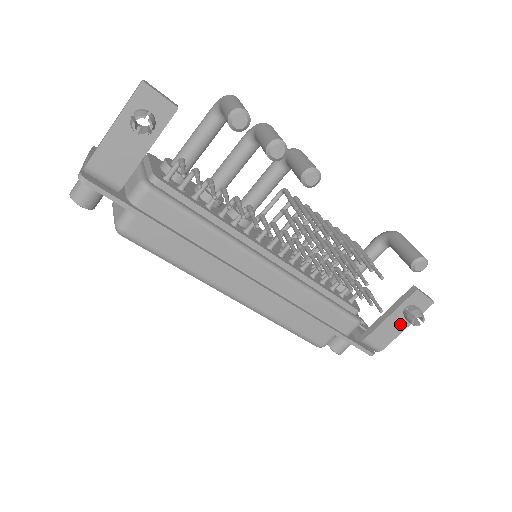
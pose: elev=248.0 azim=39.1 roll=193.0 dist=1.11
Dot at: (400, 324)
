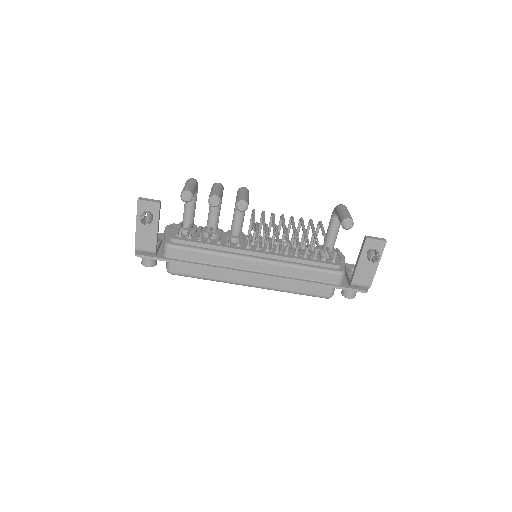
Dot at: (371, 264)
